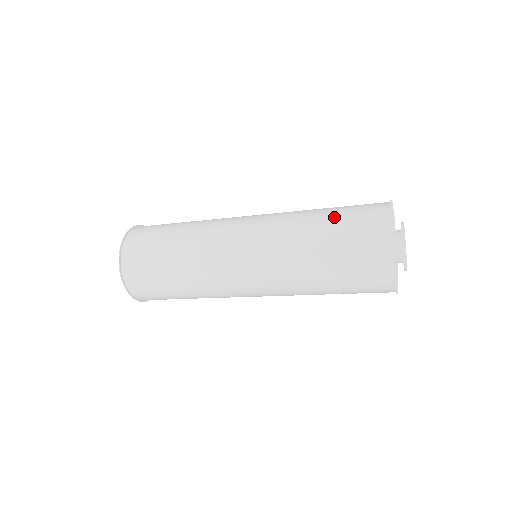
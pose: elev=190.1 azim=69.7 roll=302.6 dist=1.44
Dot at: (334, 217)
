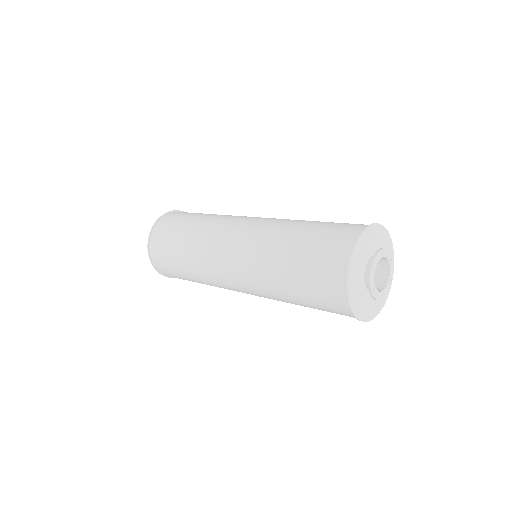
Dot at: (314, 228)
